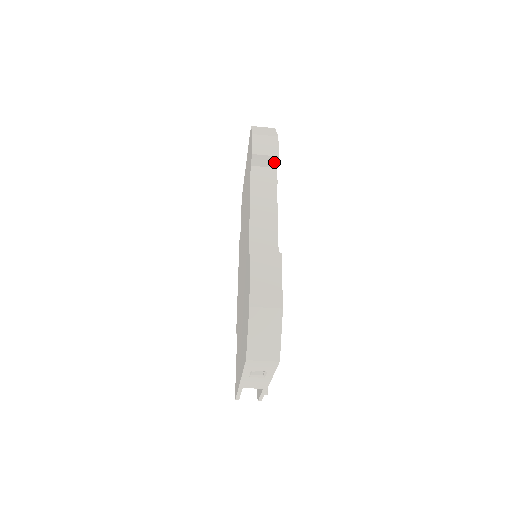
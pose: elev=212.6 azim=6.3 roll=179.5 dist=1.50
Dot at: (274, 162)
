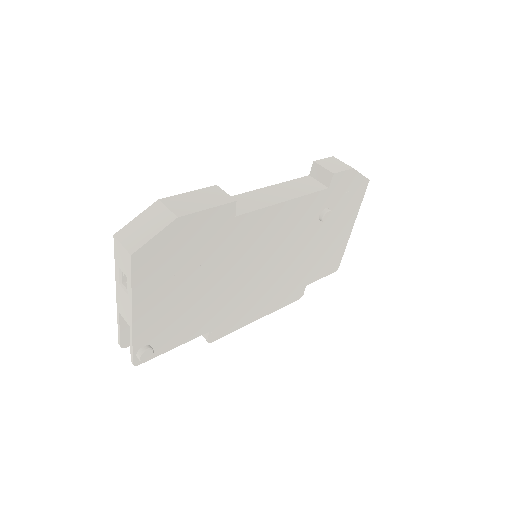
Dot at: (328, 179)
